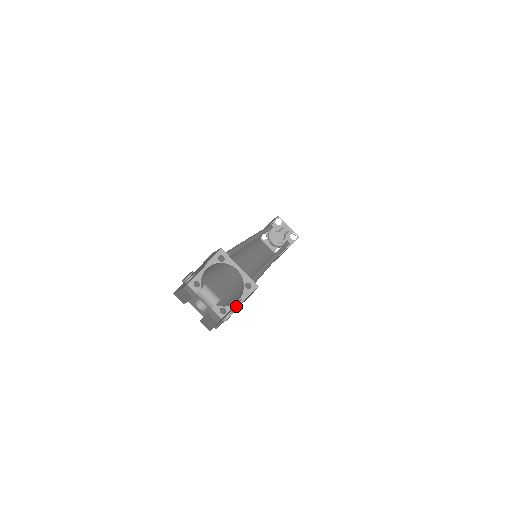
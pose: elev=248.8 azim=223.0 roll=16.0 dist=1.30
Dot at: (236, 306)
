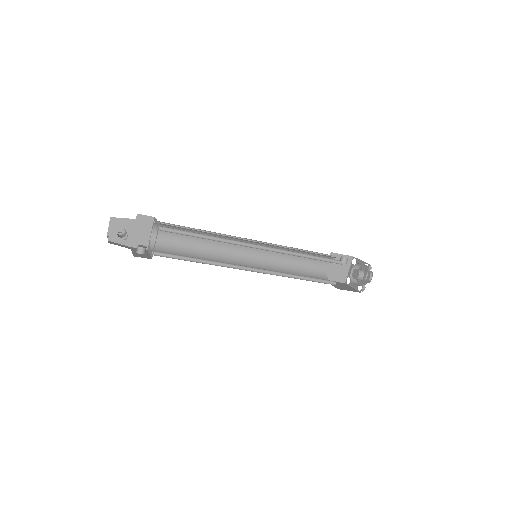
Dot at: occluded
